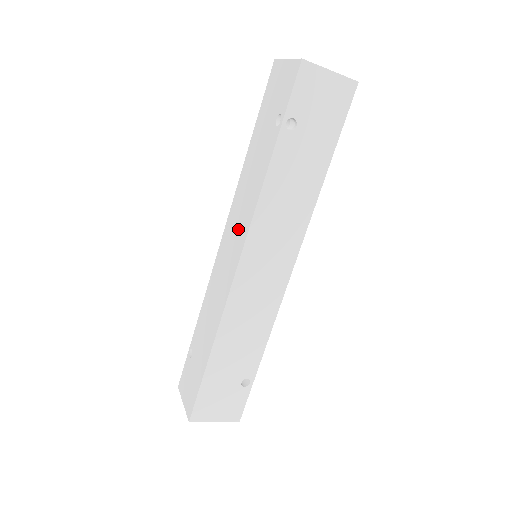
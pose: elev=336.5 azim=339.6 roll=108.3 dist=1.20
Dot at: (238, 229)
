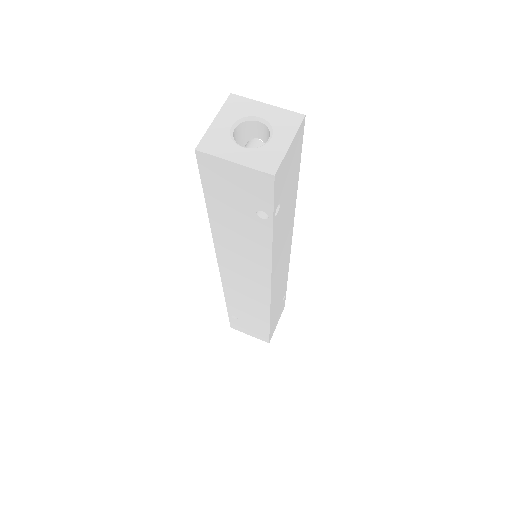
Dot at: (249, 271)
